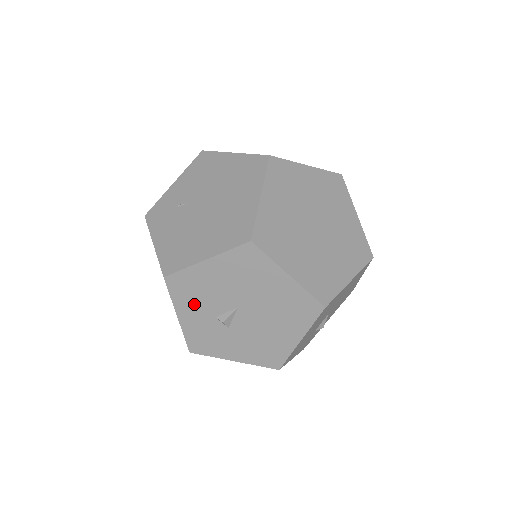
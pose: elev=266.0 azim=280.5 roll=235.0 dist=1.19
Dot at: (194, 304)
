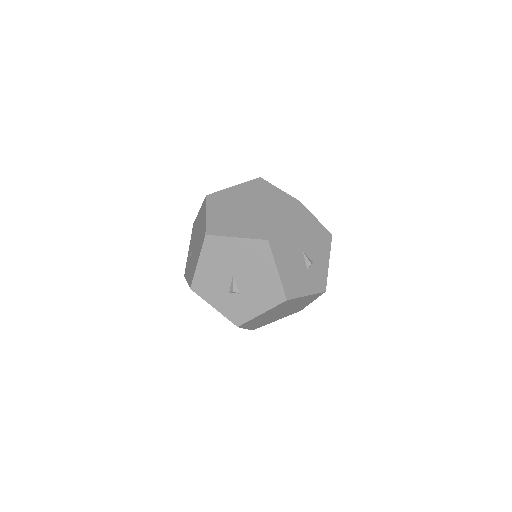
Dot at: (214, 293)
